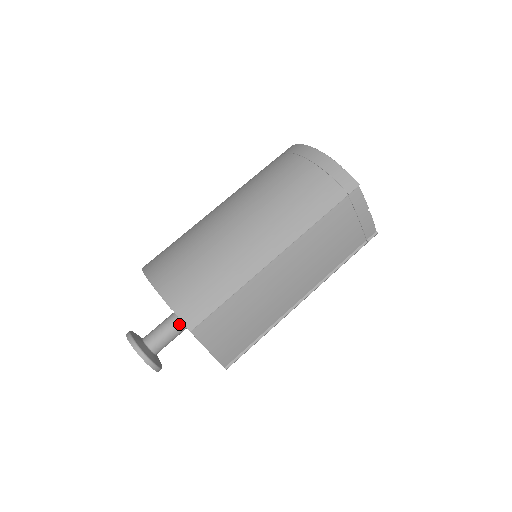
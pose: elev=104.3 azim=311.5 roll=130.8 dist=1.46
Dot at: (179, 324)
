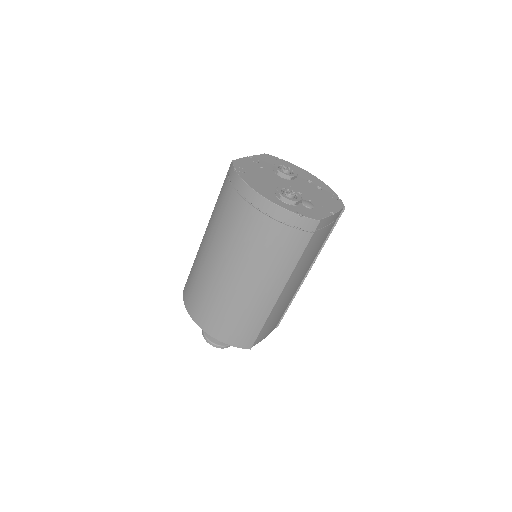
Dot at: occluded
